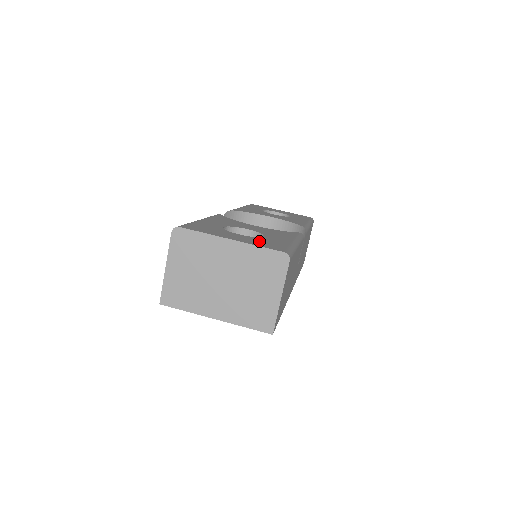
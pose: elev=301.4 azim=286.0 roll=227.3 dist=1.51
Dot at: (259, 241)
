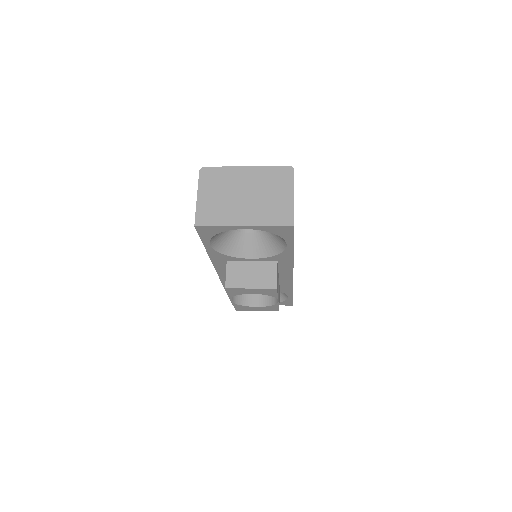
Dot at: occluded
